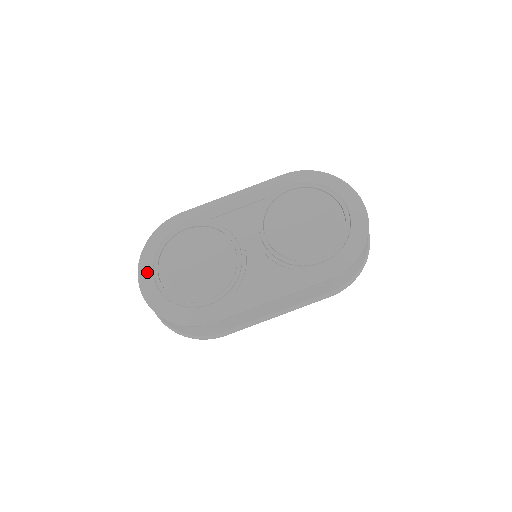
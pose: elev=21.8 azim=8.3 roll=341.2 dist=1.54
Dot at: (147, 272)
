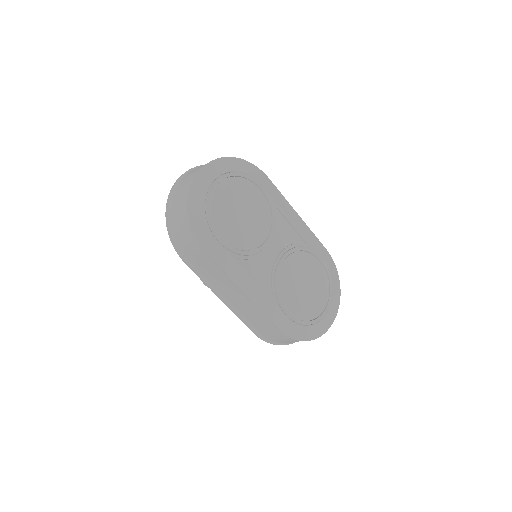
Dot at: (216, 171)
